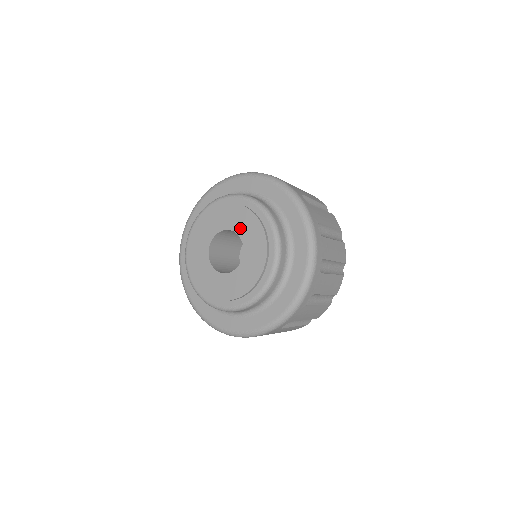
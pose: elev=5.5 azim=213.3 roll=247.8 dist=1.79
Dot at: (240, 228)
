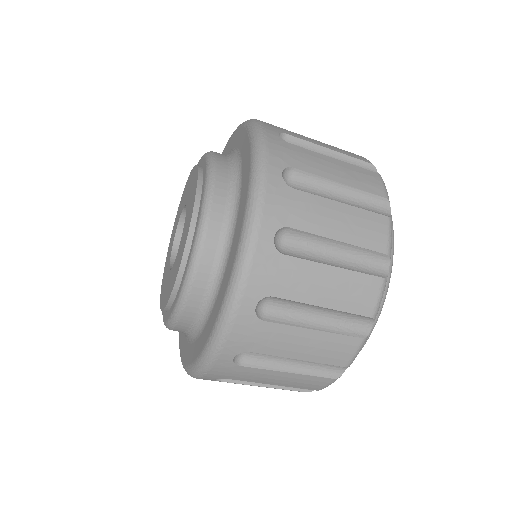
Dot at: (184, 201)
